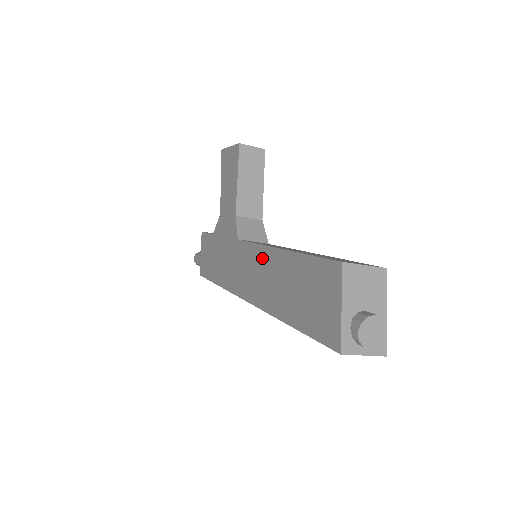
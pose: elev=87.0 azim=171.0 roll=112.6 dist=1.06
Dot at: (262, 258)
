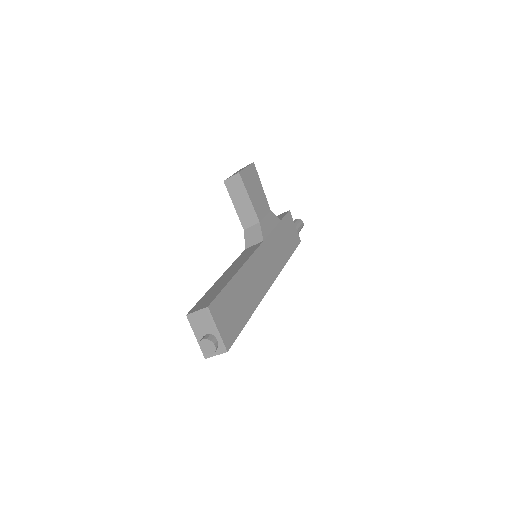
Dot at: occluded
